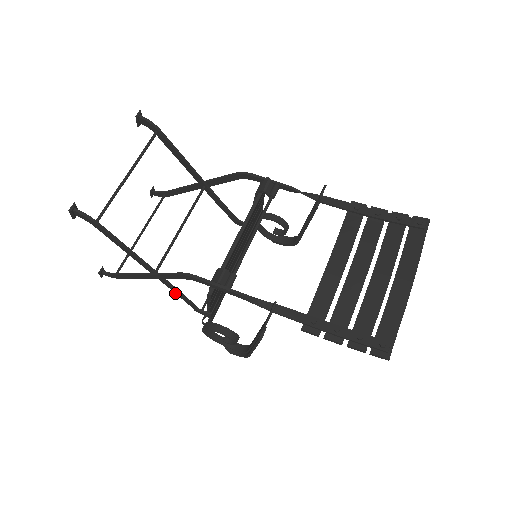
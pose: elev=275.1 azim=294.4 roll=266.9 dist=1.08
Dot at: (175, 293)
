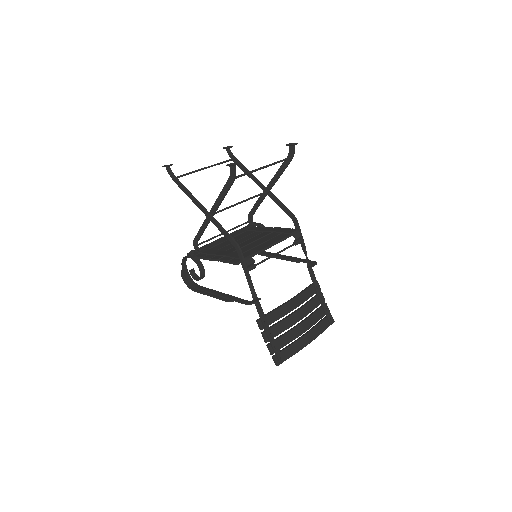
Dot at: (200, 228)
